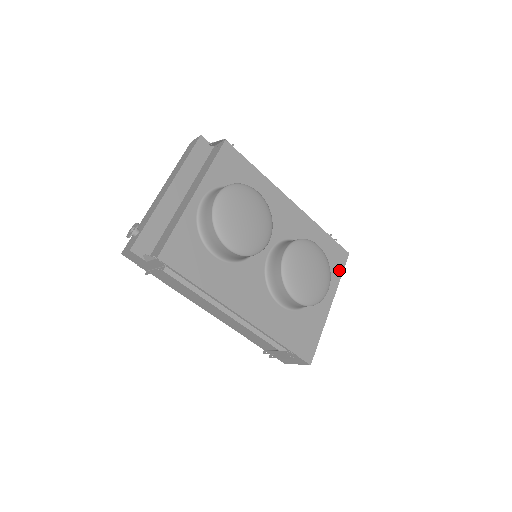
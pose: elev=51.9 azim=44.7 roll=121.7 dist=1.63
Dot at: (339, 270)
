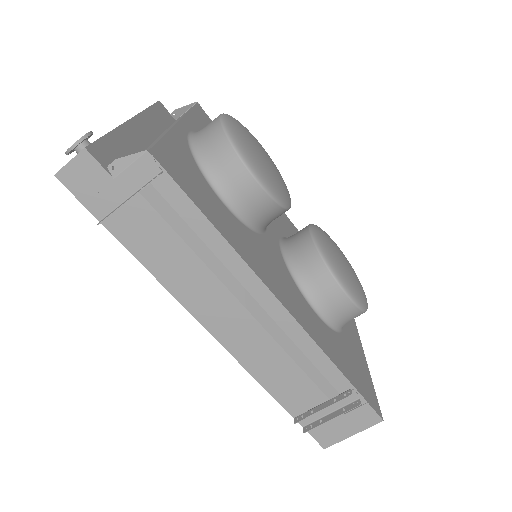
Dot at: occluded
